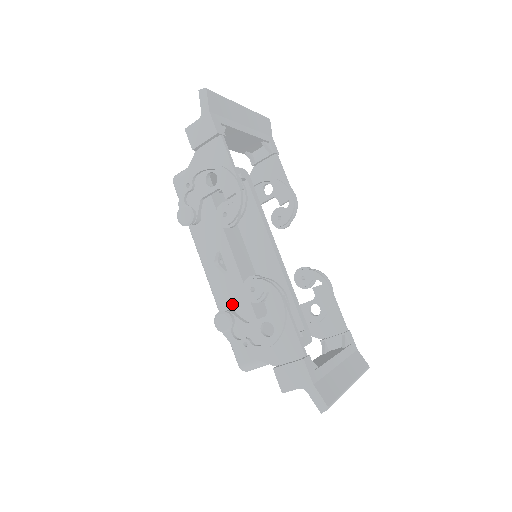
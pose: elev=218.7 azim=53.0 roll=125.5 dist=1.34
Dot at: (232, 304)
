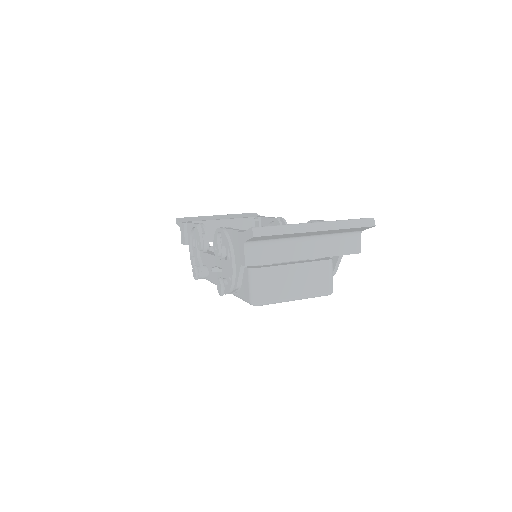
Dot at: occluded
